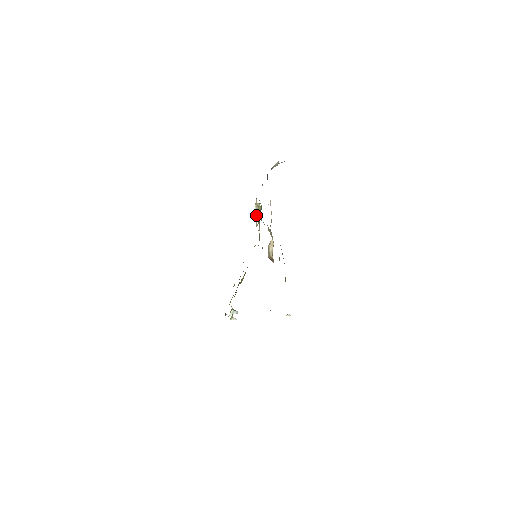
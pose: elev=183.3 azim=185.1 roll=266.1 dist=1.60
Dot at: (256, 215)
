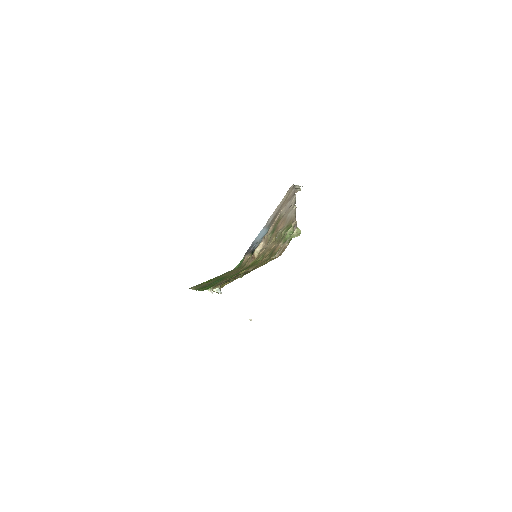
Dot at: (292, 237)
